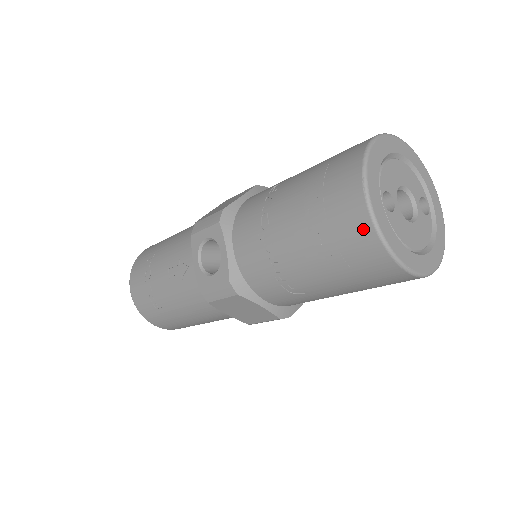
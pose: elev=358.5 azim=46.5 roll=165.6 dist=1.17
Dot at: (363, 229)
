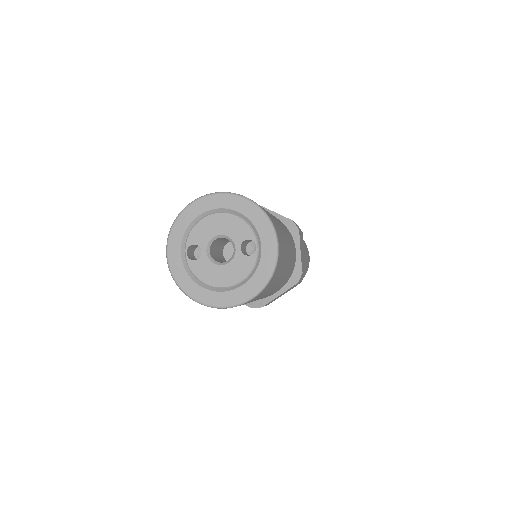
Dot at: occluded
